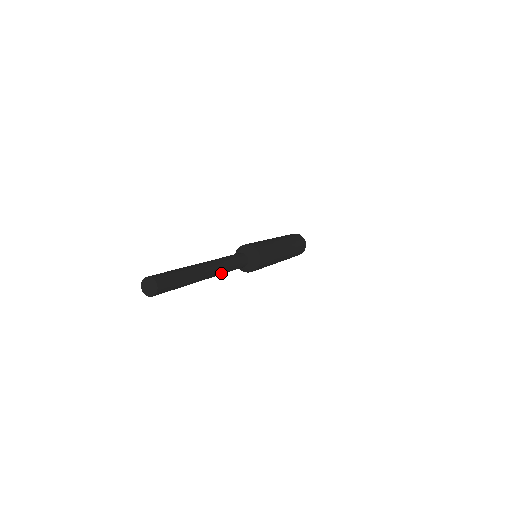
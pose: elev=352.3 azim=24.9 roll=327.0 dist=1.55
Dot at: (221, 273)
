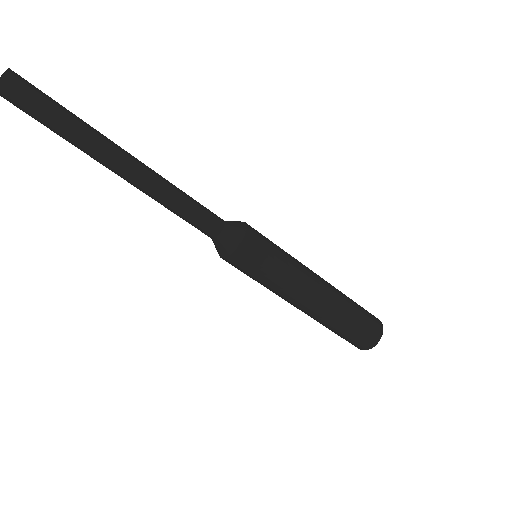
Dot at: (152, 191)
